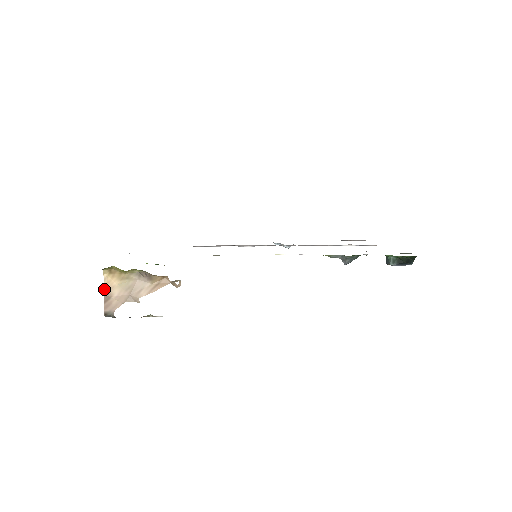
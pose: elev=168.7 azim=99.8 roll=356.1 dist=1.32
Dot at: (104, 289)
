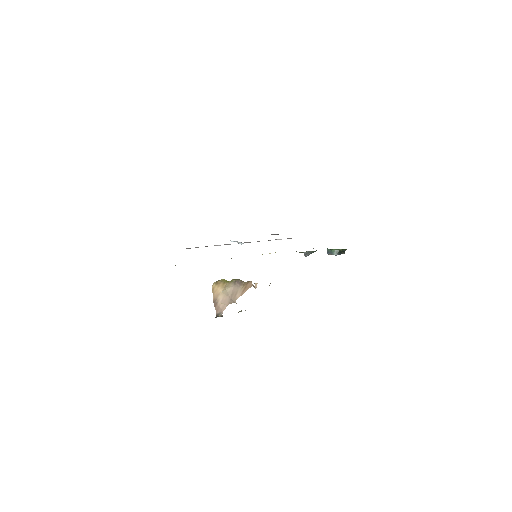
Dot at: (213, 297)
